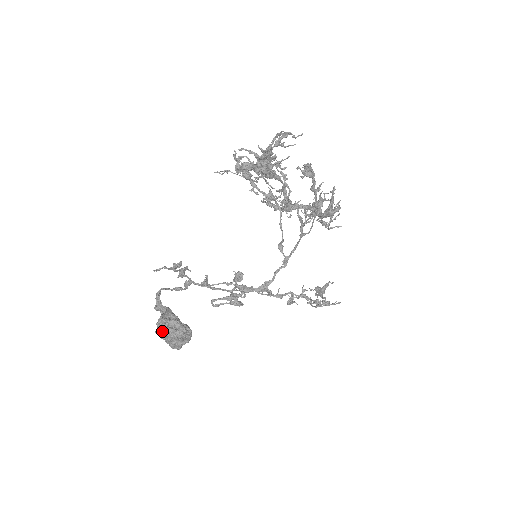
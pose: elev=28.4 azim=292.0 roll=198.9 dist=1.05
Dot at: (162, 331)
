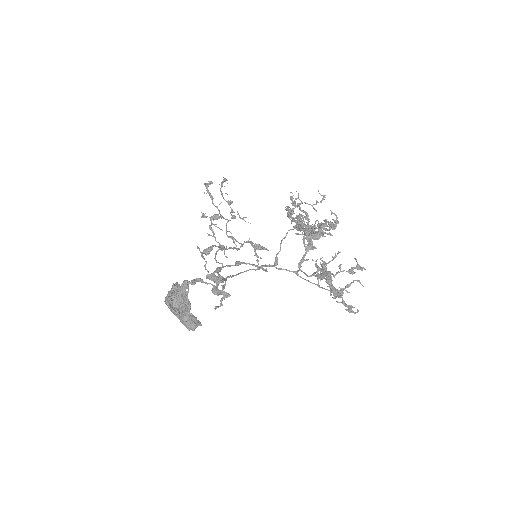
Dot at: (187, 327)
